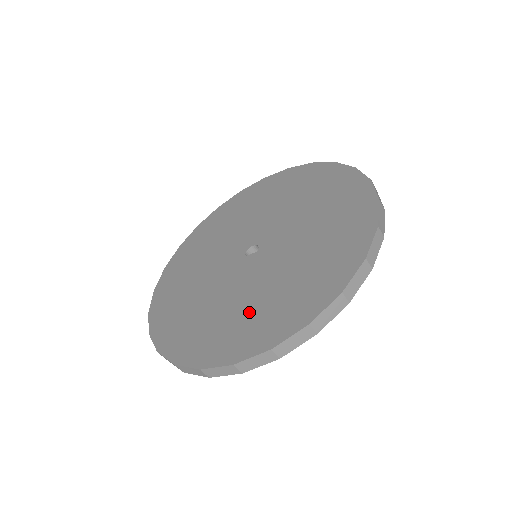
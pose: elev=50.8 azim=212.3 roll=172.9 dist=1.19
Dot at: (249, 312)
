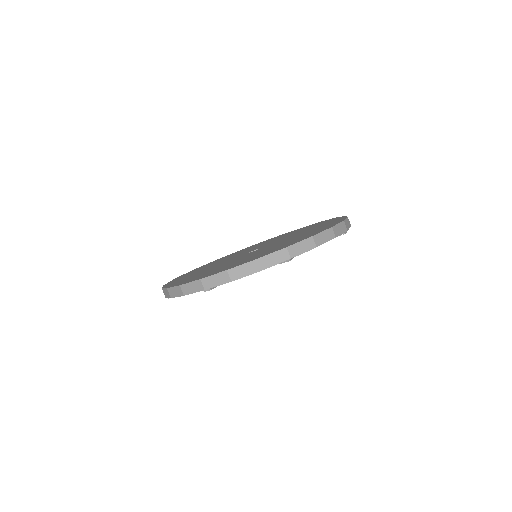
Dot at: occluded
